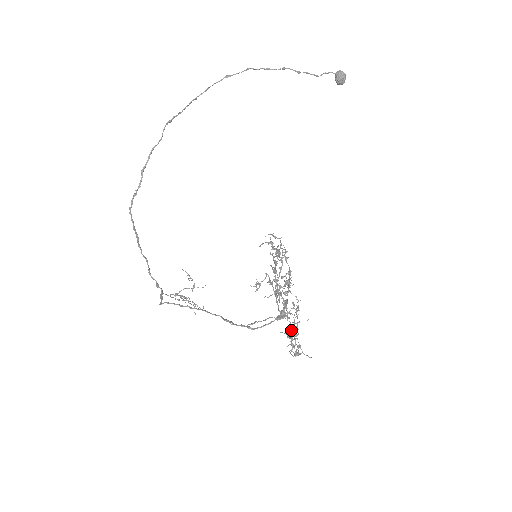
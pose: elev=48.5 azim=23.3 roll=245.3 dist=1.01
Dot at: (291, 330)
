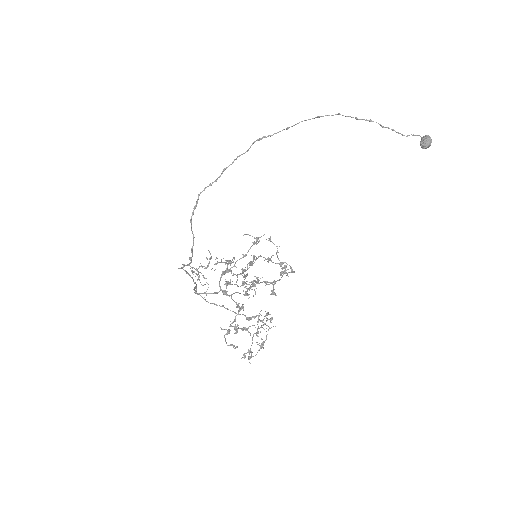
Dot at: (234, 319)
